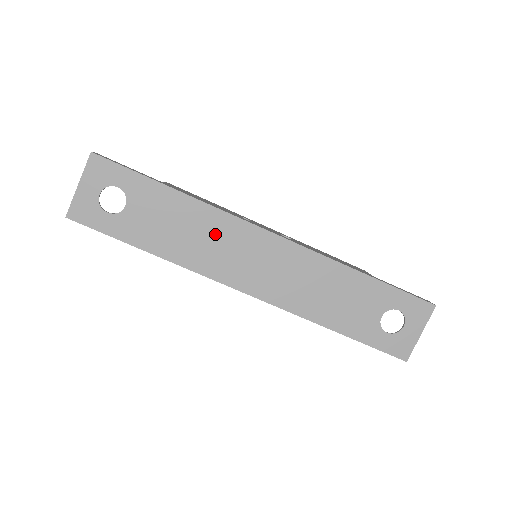
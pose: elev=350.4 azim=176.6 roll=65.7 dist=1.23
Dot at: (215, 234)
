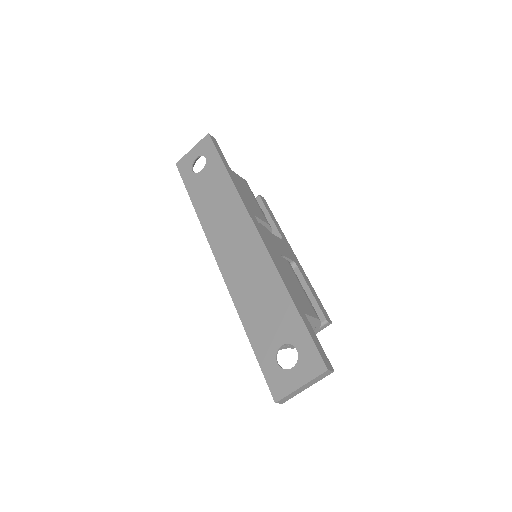
Dot at: (228, 211)
